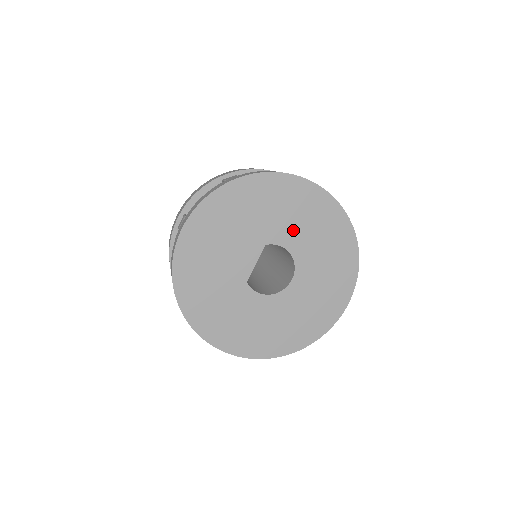
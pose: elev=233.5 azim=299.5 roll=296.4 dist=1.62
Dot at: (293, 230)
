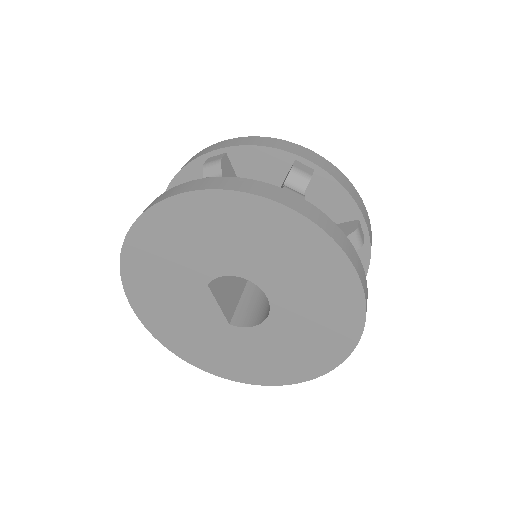
Dot at: (215, 254)
